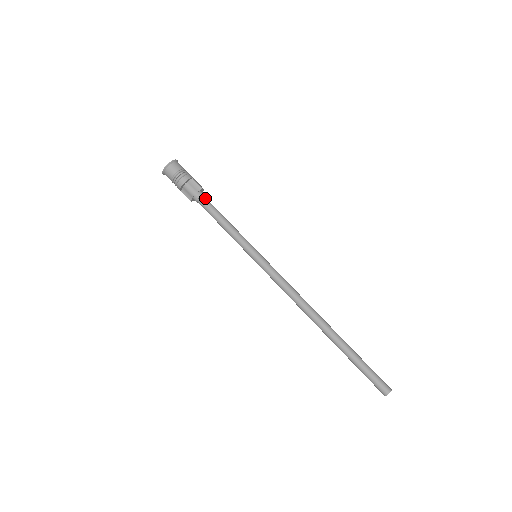
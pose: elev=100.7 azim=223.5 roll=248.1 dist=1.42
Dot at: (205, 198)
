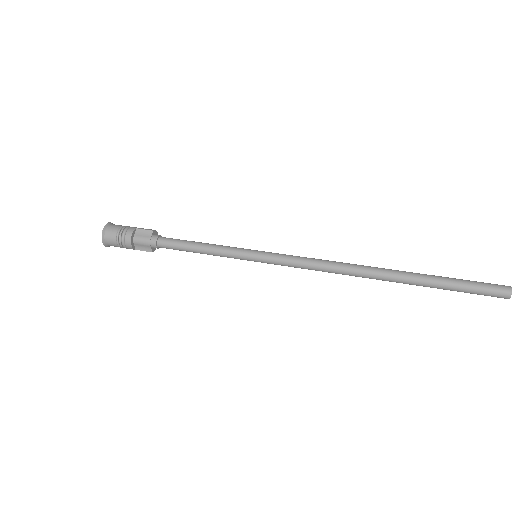
Dot at: (163, 238)
